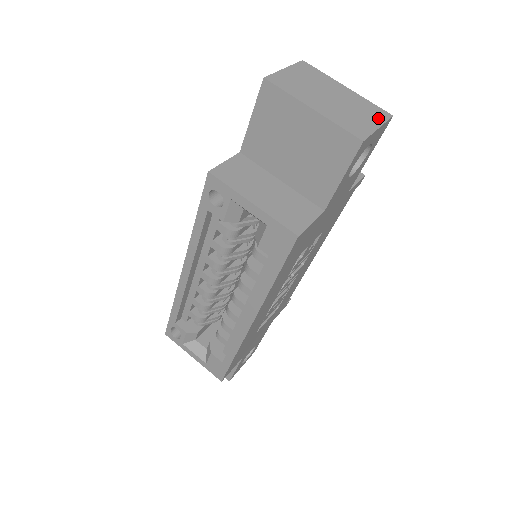
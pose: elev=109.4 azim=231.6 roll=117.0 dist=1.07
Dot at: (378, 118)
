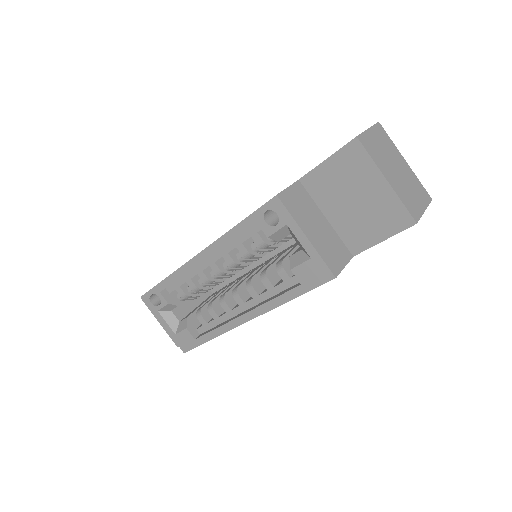
Dot at: (424, 200)
